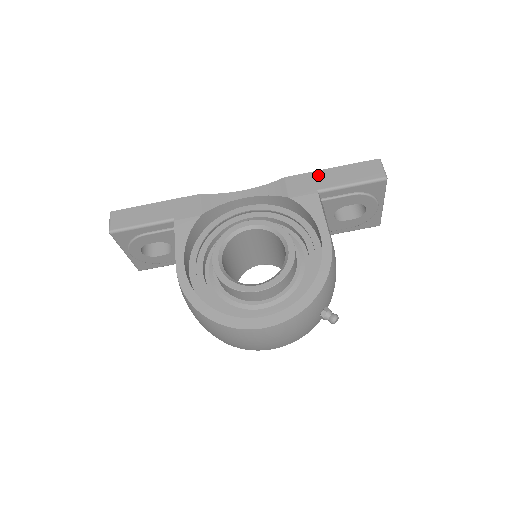
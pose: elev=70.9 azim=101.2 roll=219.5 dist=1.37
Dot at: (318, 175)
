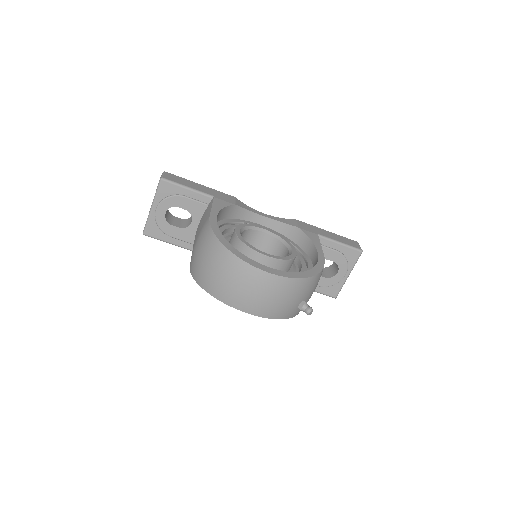
Dot at: (318, 229)
